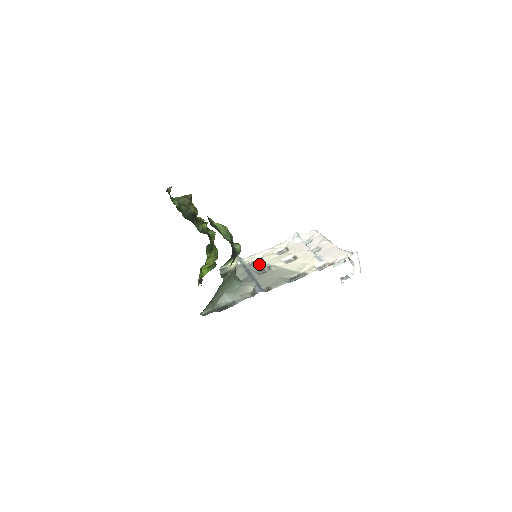
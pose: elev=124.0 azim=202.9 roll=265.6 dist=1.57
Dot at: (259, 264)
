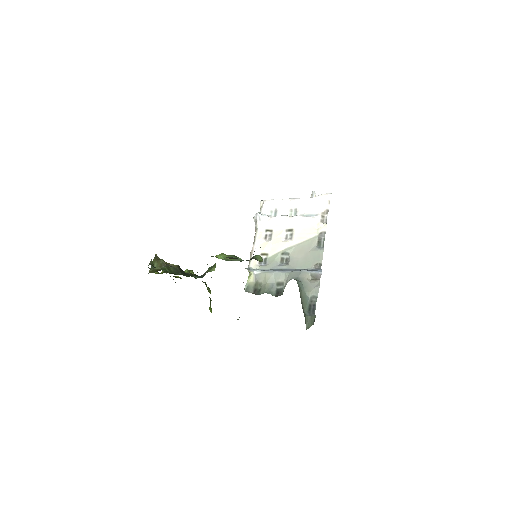
Dot at: (270, 259)
